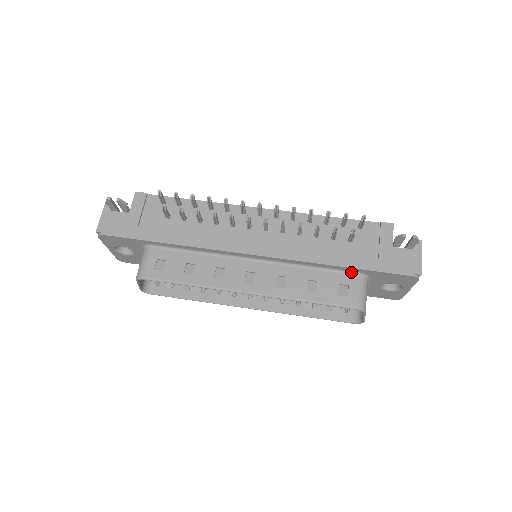
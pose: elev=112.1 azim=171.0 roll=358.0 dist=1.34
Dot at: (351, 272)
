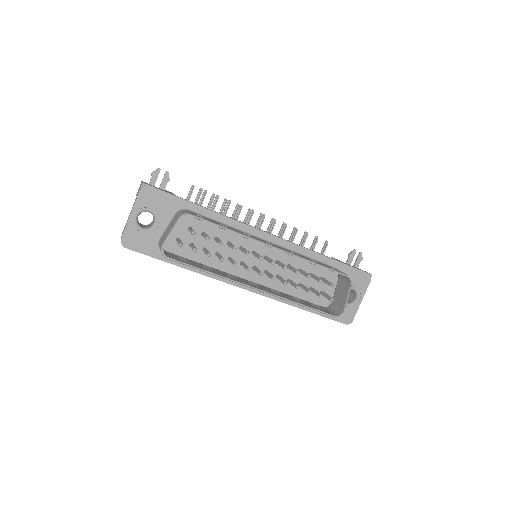
Dot at: (331, 266)
